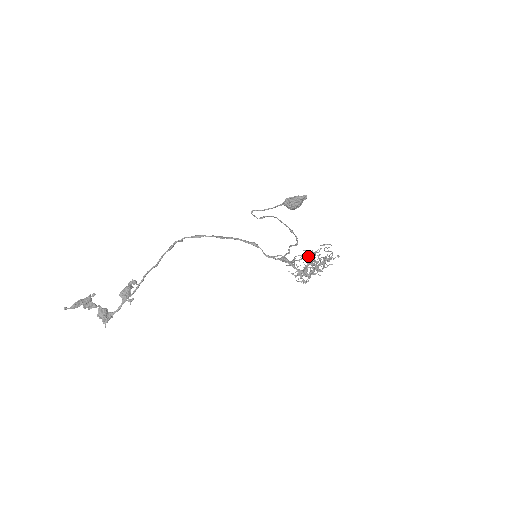
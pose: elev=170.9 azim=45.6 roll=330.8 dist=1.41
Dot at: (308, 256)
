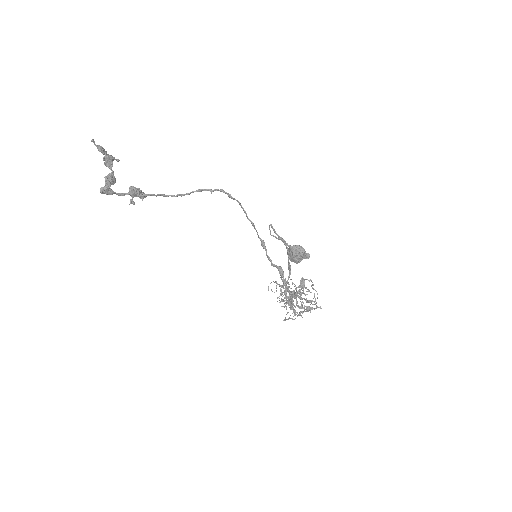
Dot at: (303, 279)
